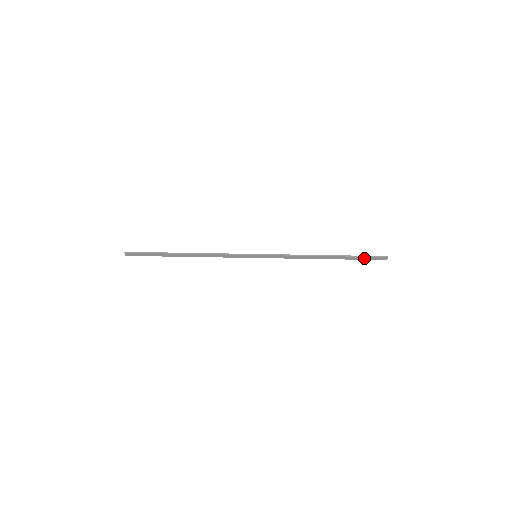
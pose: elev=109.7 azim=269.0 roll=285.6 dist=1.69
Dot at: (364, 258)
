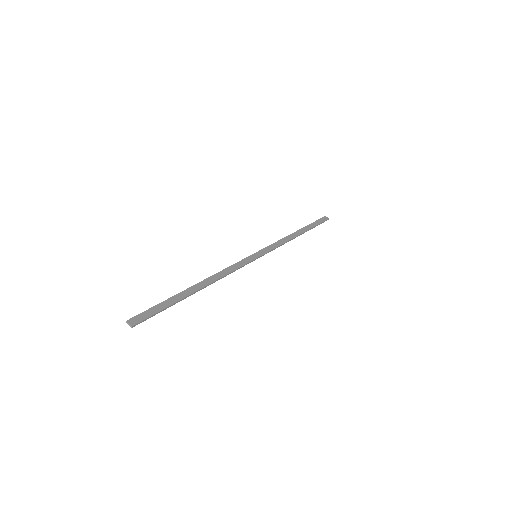
Dot at: (317, 223)
